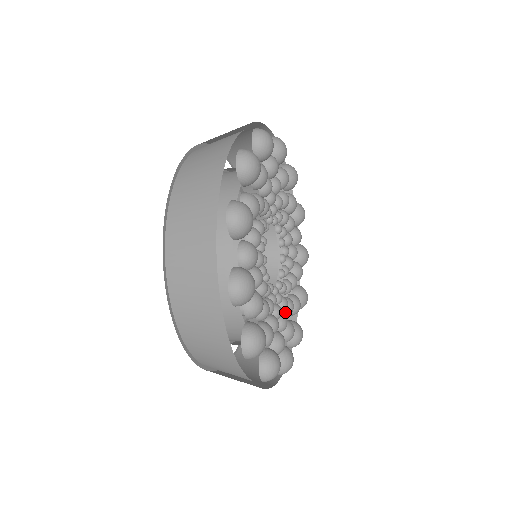
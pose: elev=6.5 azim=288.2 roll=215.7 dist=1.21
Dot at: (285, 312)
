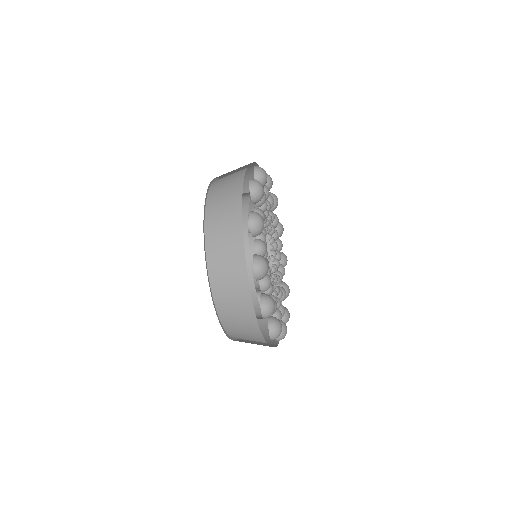
Dot at: occluded
